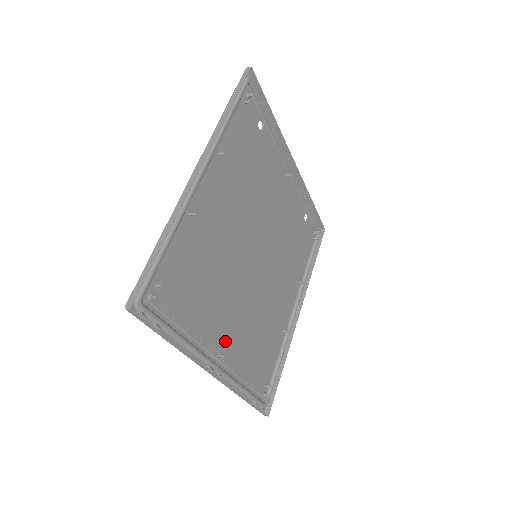
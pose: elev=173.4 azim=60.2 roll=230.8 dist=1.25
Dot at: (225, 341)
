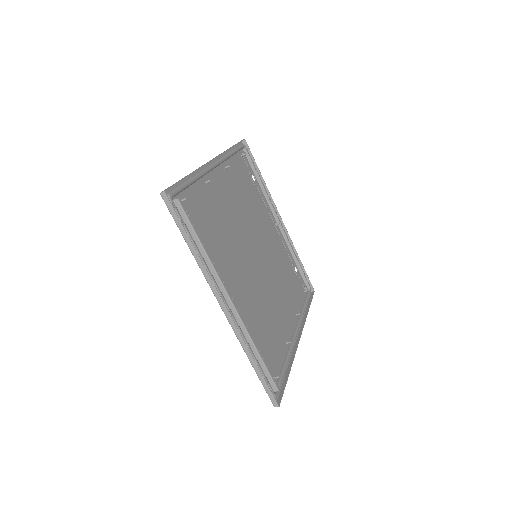
Dot at: (233, 295)
